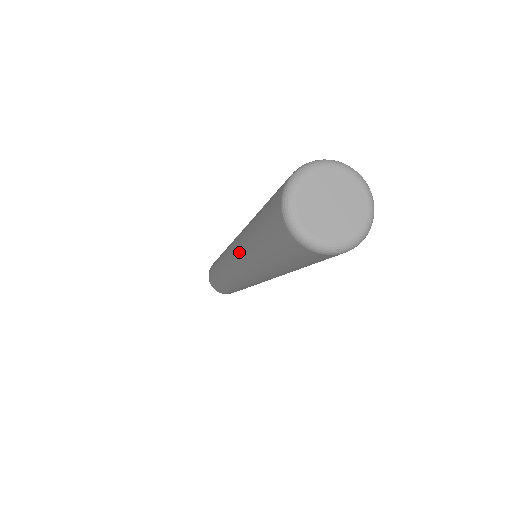
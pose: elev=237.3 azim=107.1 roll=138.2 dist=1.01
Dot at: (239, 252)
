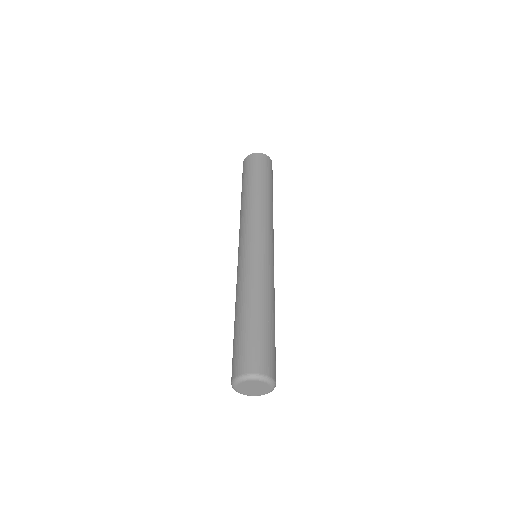
Dot at: (238, 282)
